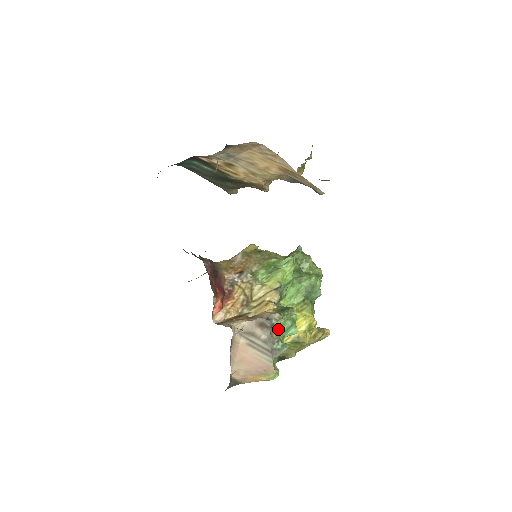
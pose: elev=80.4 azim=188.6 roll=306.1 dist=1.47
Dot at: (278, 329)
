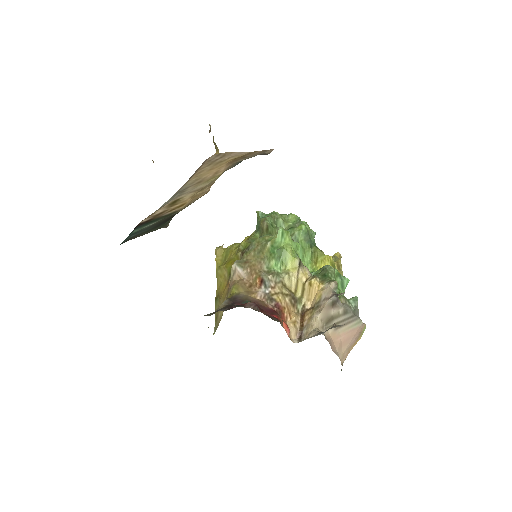
Dot at: (339, 293)
